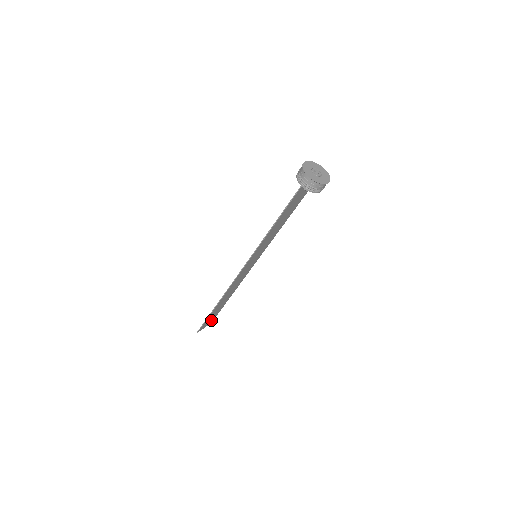
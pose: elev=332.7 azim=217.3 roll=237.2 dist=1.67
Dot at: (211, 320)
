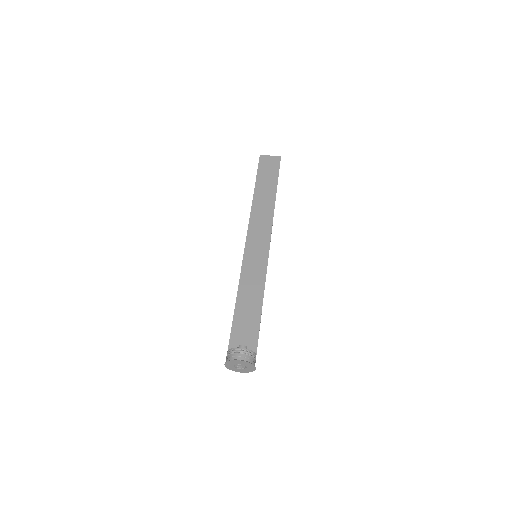
Dot at: (274, 163)
